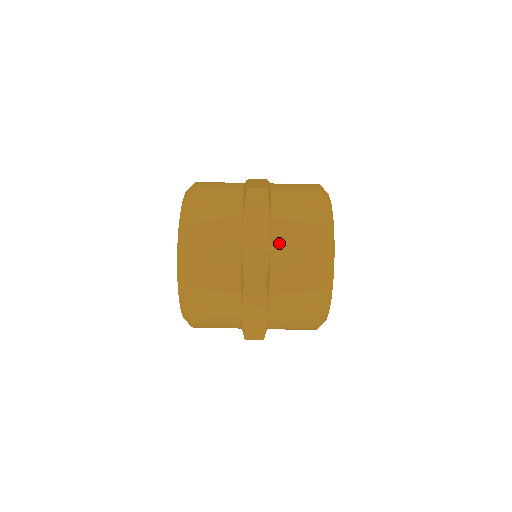
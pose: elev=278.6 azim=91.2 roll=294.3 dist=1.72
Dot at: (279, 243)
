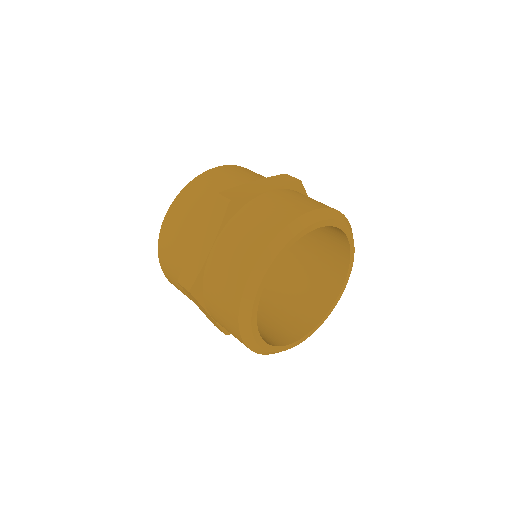
Dot at: (270, 196)
